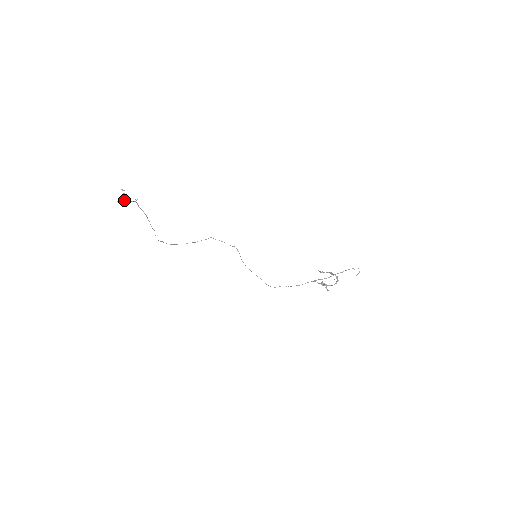
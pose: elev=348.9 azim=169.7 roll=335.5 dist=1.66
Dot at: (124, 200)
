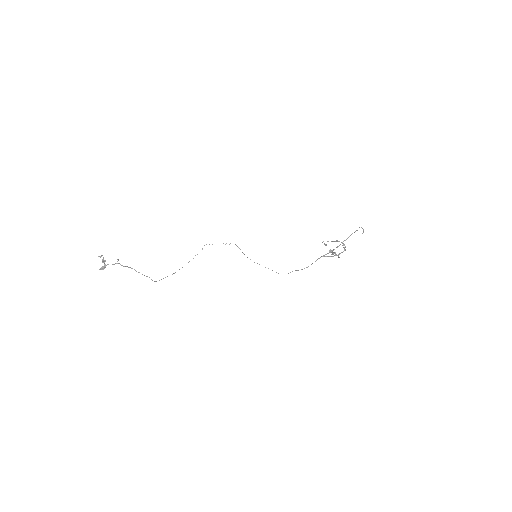
Dot at: (106, 265)
